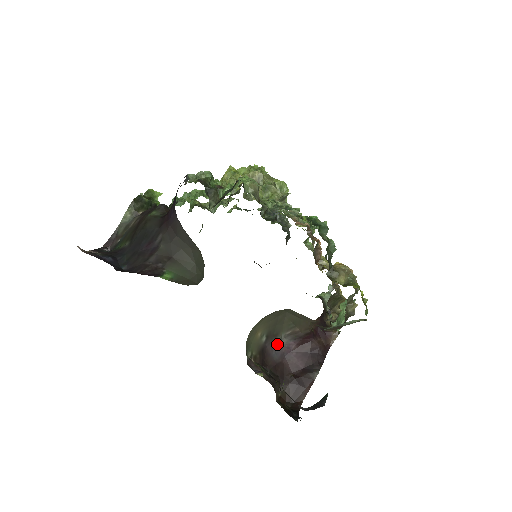
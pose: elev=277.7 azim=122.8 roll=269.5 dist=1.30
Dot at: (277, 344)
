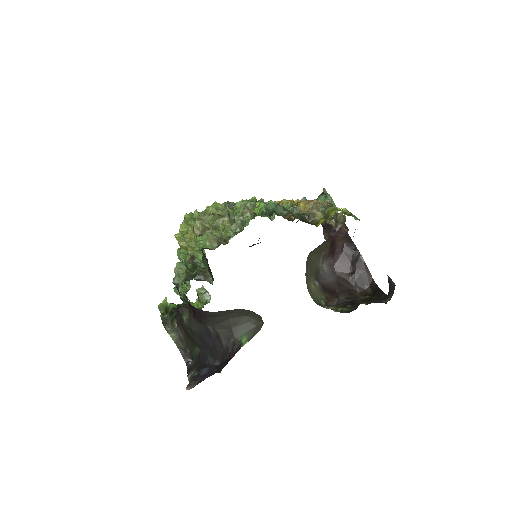
Dot at: (324, 273)
